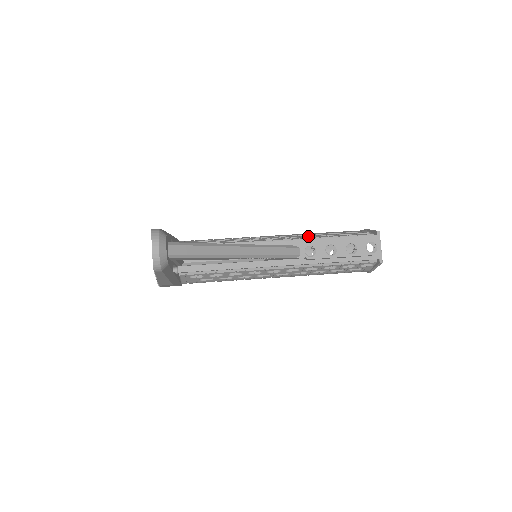
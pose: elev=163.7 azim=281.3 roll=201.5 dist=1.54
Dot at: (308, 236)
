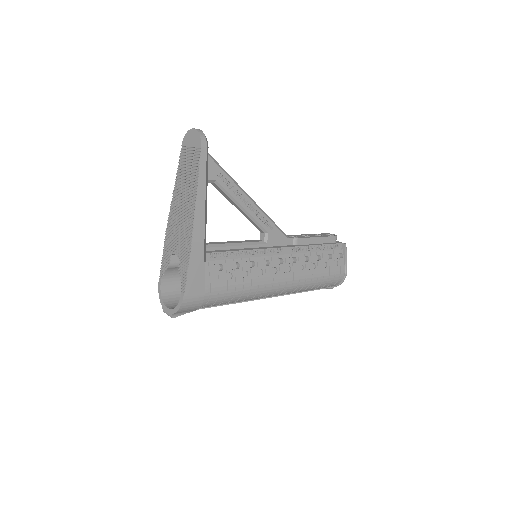
Dot at: occluded
